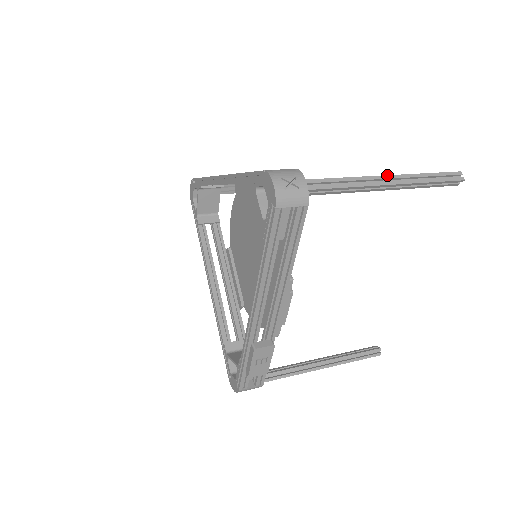
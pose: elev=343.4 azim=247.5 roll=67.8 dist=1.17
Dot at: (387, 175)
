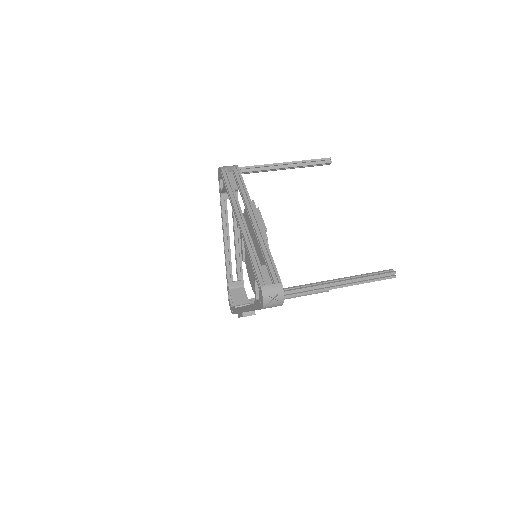
Dot at: (341, 281)
